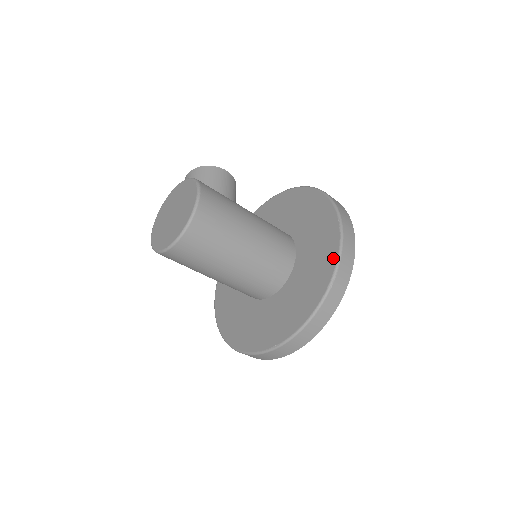
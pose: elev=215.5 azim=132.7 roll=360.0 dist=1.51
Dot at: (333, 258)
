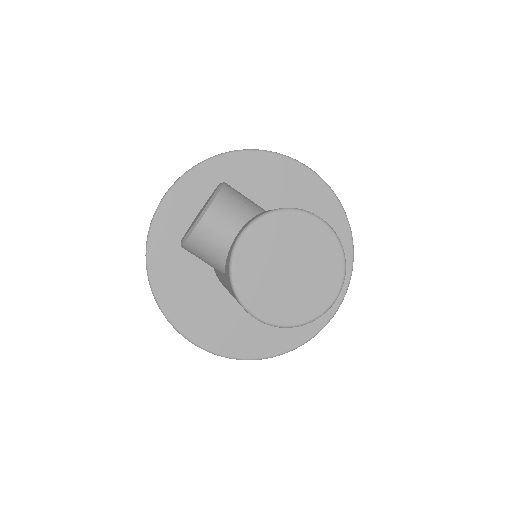
Dot at: (333, 202)
